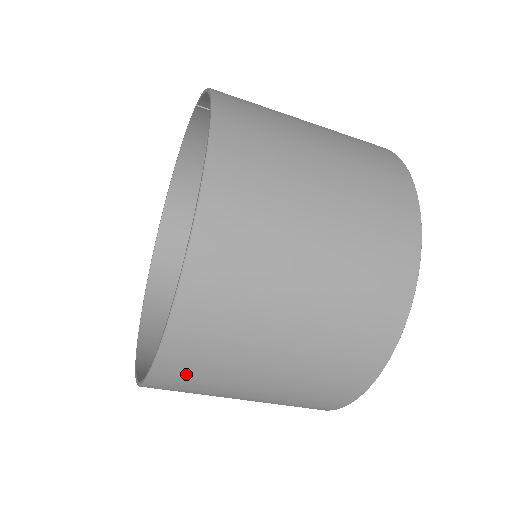
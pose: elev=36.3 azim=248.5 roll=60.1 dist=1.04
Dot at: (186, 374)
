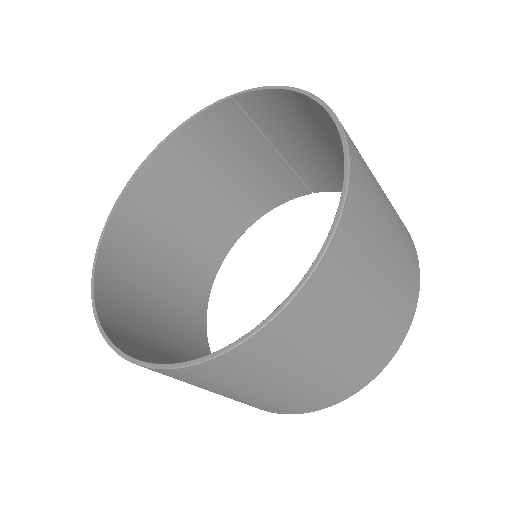
Dot at: (271, 349)
